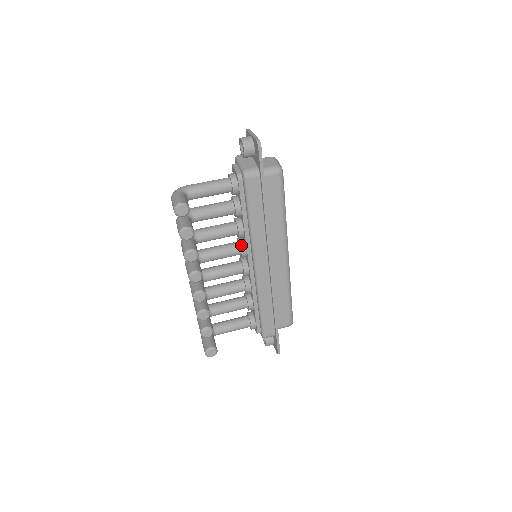
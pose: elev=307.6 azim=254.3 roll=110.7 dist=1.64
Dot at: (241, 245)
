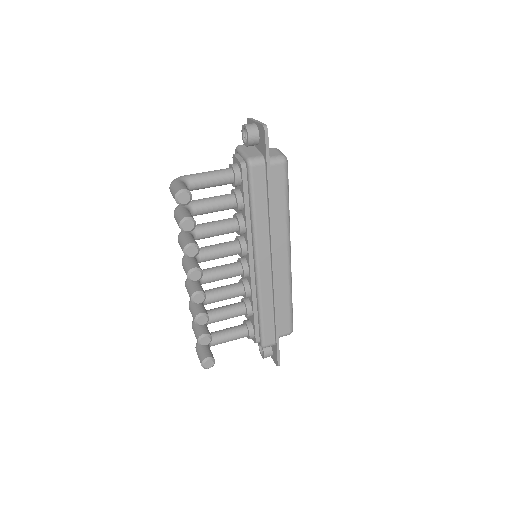
Dot at: (241, 243)
